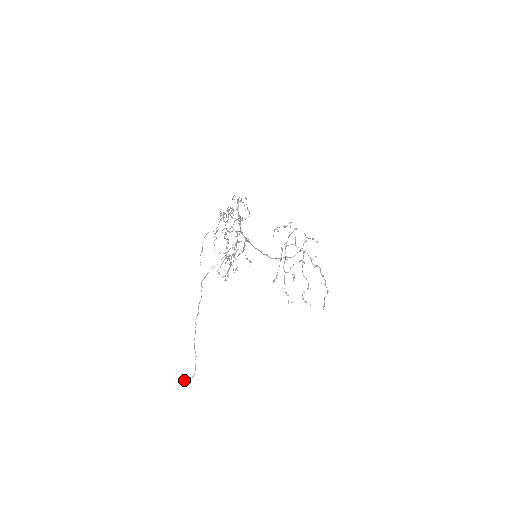
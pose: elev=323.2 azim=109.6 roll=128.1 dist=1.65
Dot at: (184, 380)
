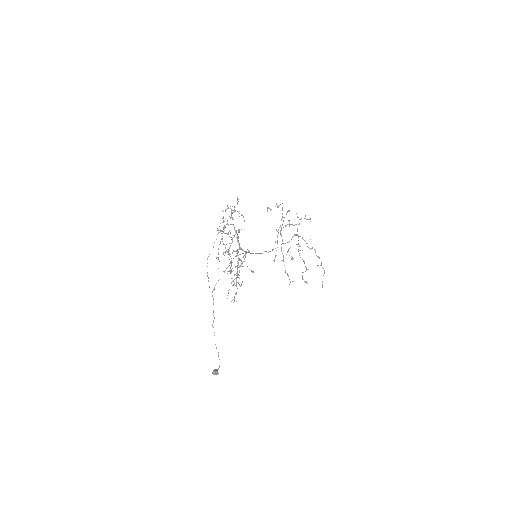
Dot at: (213, 374)
